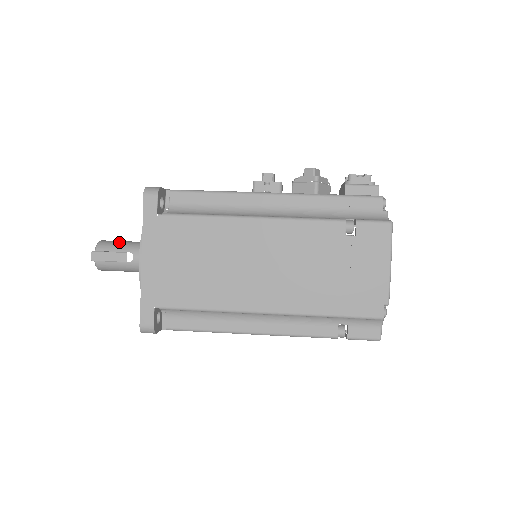
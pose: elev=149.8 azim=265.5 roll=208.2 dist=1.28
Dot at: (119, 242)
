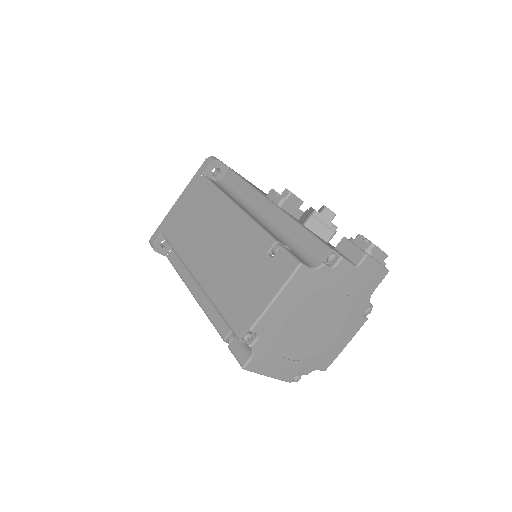
Dot at: occluded
